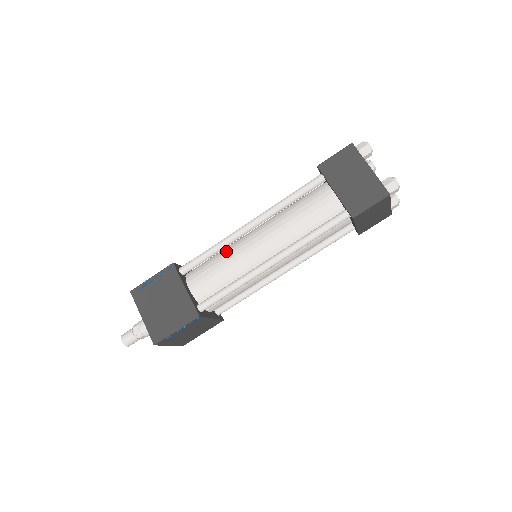
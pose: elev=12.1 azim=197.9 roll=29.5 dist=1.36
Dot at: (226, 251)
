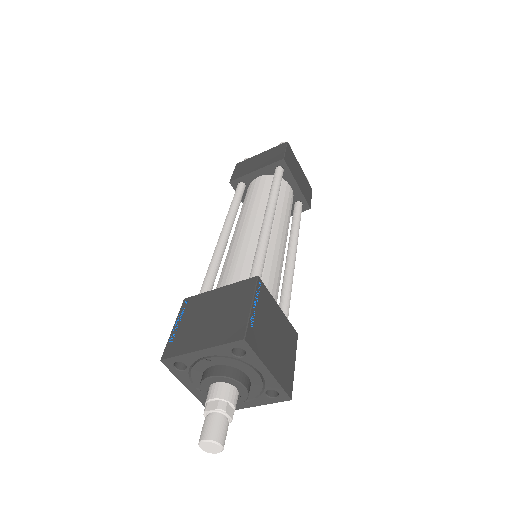
Dot at: (225, 260)
